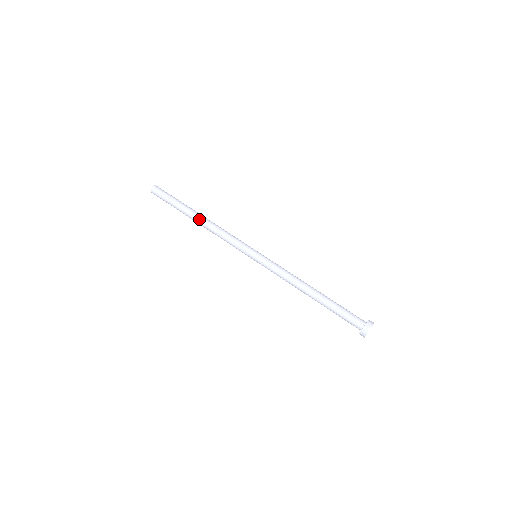
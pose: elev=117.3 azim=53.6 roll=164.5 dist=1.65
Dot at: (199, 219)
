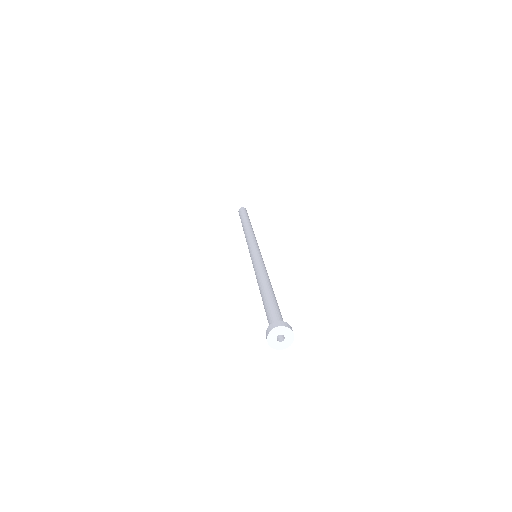
Dot at: (245, 226)
